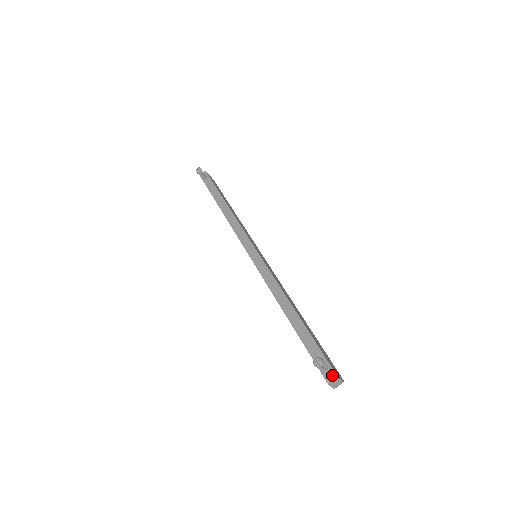
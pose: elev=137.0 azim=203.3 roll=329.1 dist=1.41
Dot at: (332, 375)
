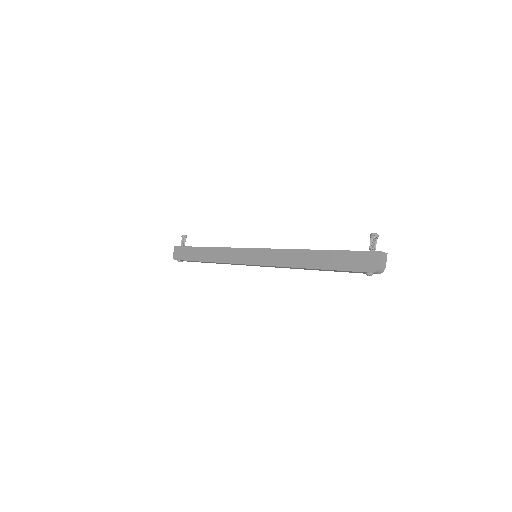
Dot at: occluded
